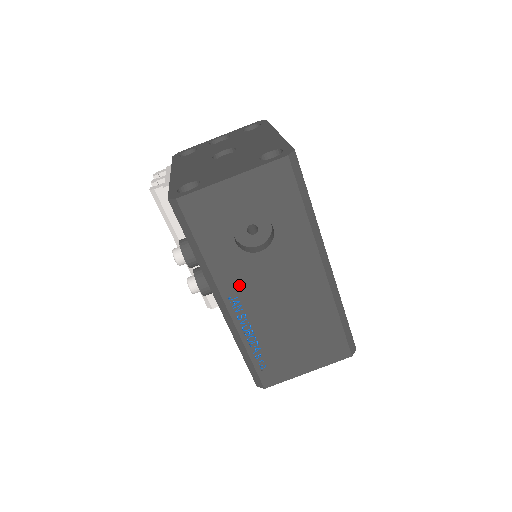
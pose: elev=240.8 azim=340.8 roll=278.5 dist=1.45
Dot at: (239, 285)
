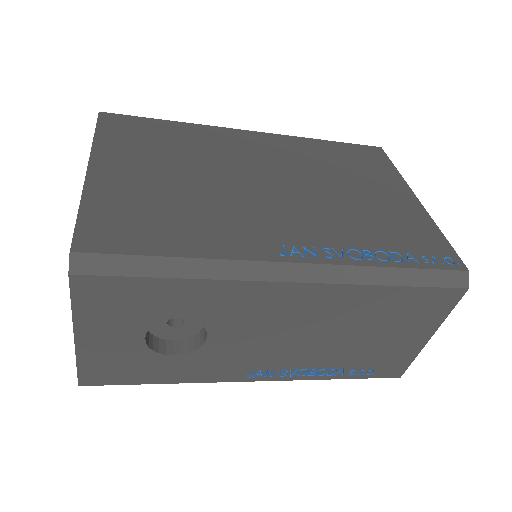
Dot at: (238, 366)
